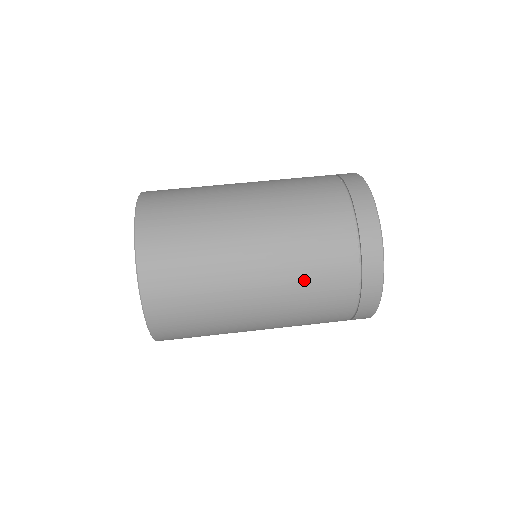
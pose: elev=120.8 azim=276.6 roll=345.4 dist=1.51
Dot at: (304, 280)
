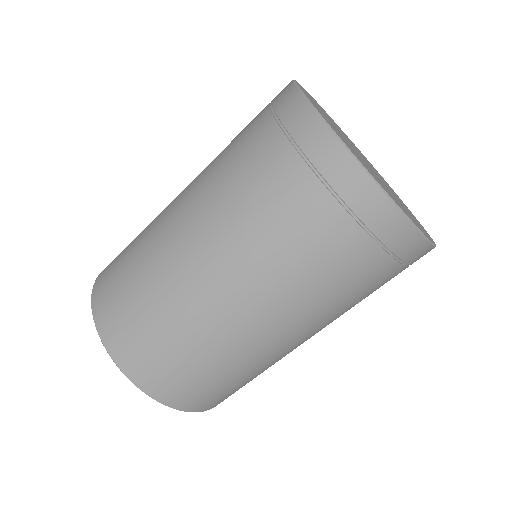
Dot at: (297, 279)
